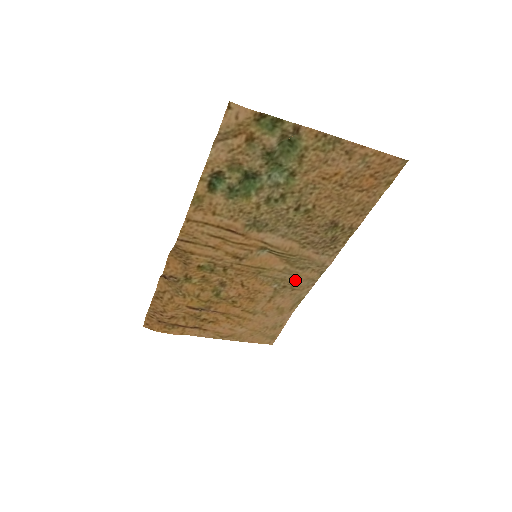
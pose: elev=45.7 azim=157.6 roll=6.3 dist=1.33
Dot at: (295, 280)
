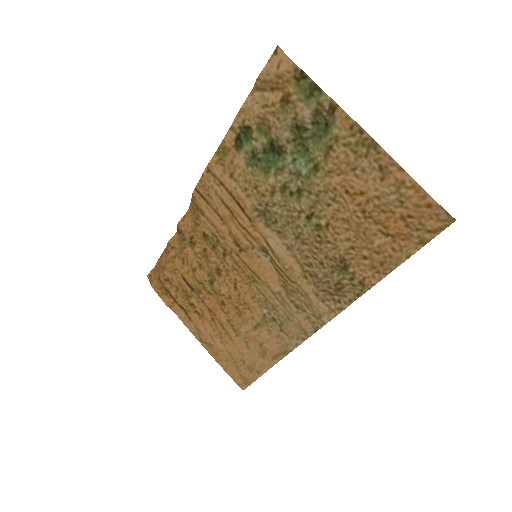
Dot at: (286, 318)
